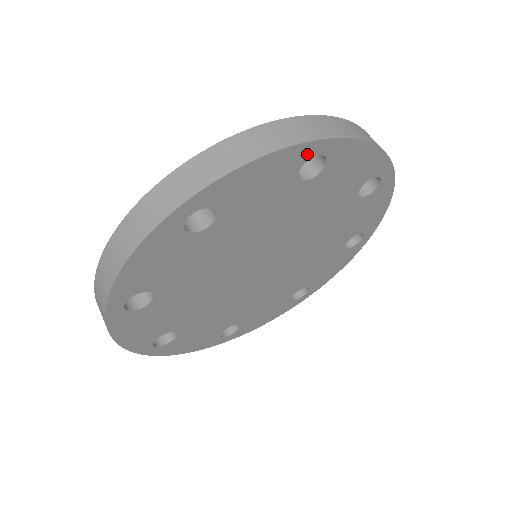
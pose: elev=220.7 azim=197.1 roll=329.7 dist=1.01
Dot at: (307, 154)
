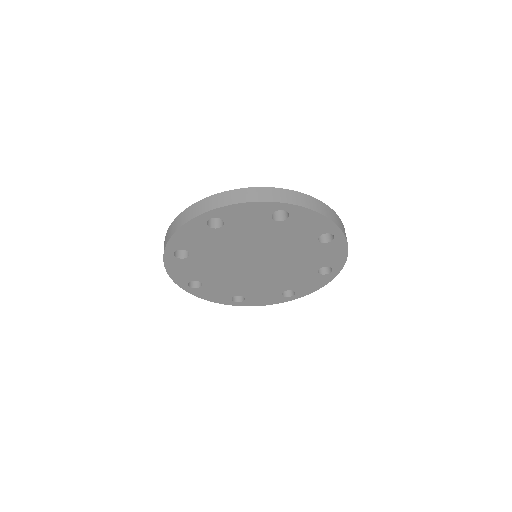
Dot at: (332, 231)
